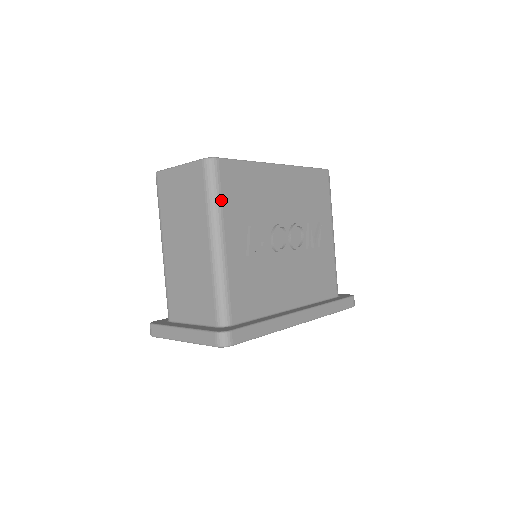
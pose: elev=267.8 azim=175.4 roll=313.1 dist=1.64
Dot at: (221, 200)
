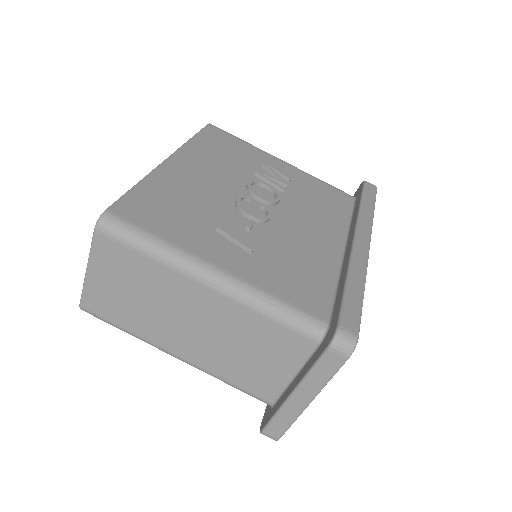
Dot at: (161, 239)
